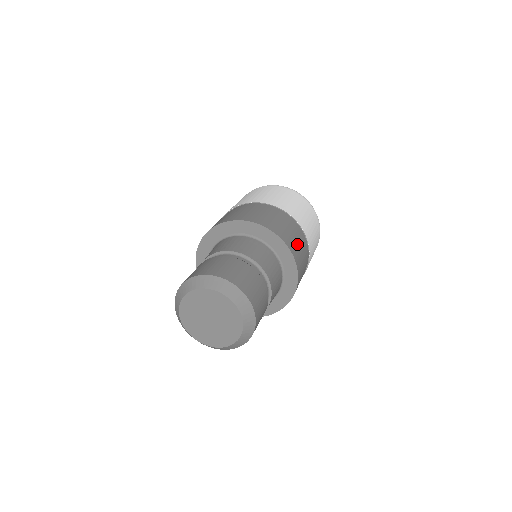
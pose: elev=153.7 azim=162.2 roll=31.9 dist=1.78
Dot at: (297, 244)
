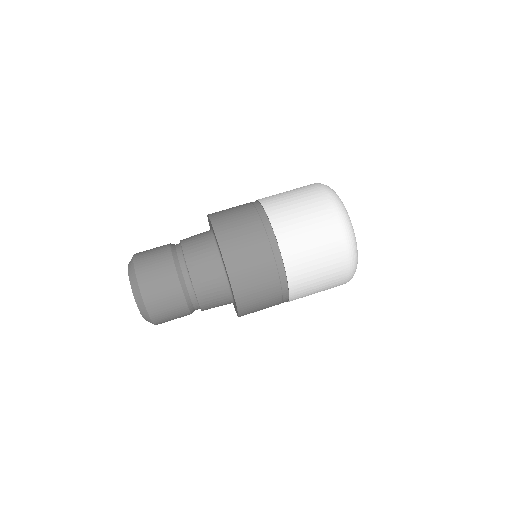
Dot at: (251, 268)
